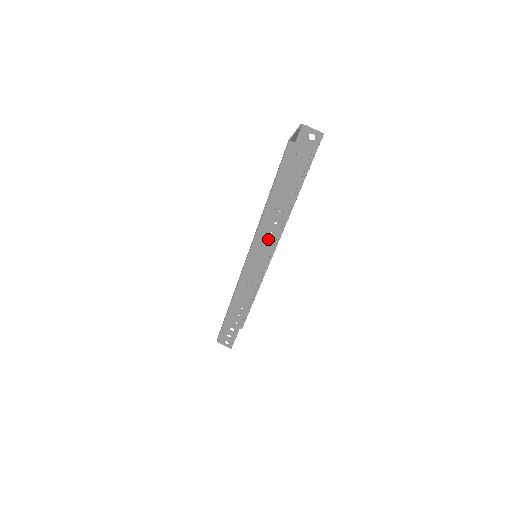
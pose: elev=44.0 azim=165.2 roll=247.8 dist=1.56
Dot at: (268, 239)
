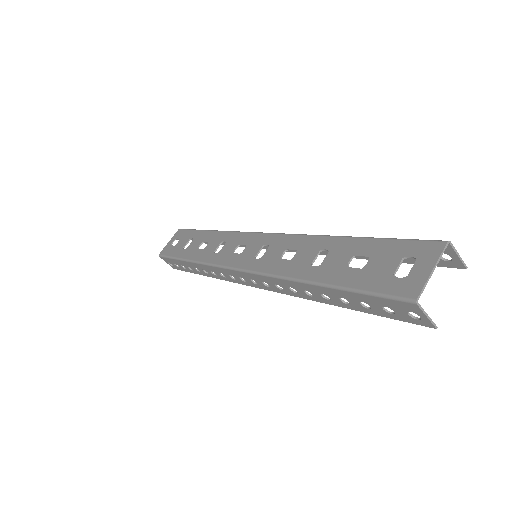
Dot at: (287, 289)
